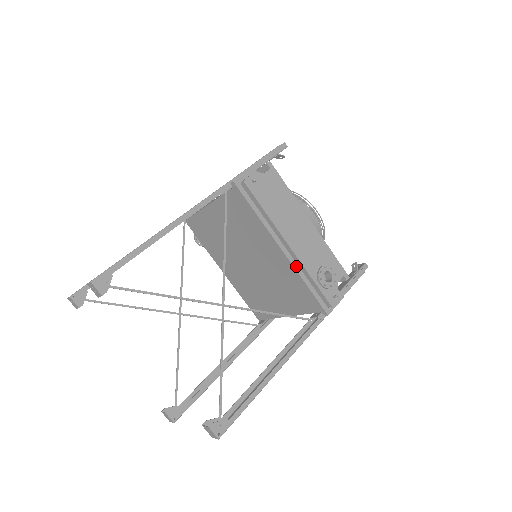
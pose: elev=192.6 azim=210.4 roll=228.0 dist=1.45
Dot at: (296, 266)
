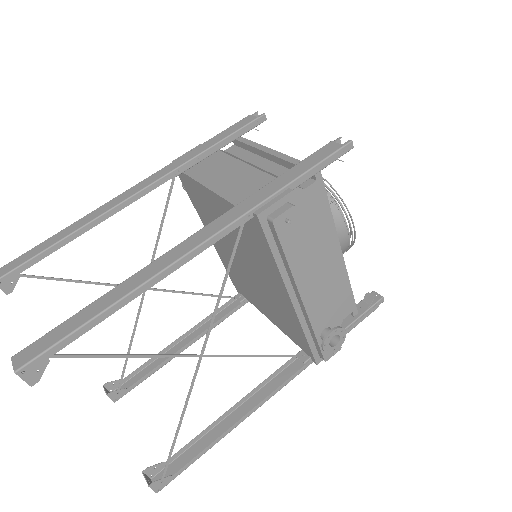
Dot at: (302, 318)
